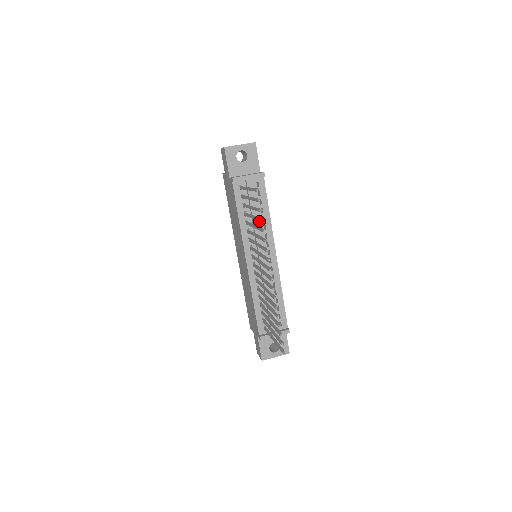
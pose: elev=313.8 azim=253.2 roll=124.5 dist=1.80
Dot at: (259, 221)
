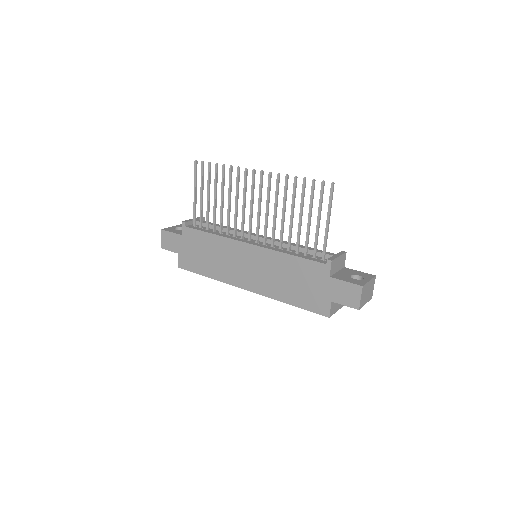
Dot at: (216, 171)
